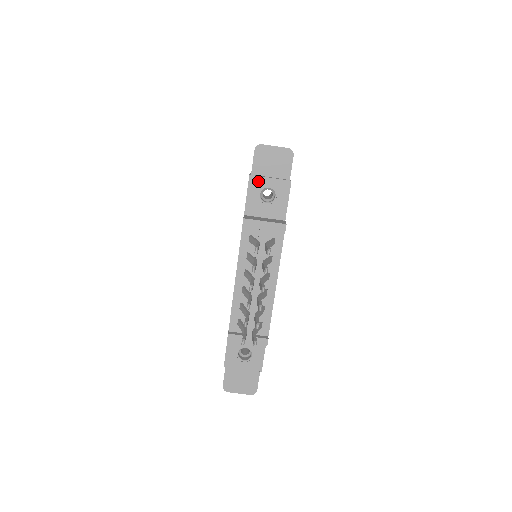
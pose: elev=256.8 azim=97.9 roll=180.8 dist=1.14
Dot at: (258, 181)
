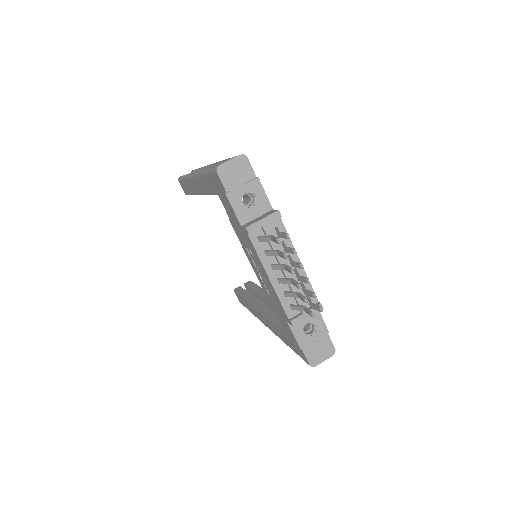
Dot at: (235, 194)
